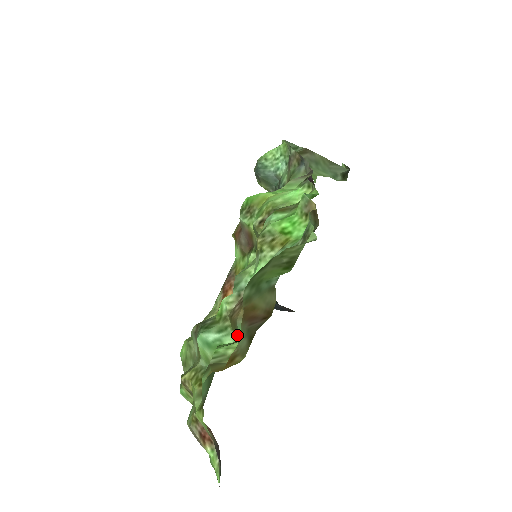
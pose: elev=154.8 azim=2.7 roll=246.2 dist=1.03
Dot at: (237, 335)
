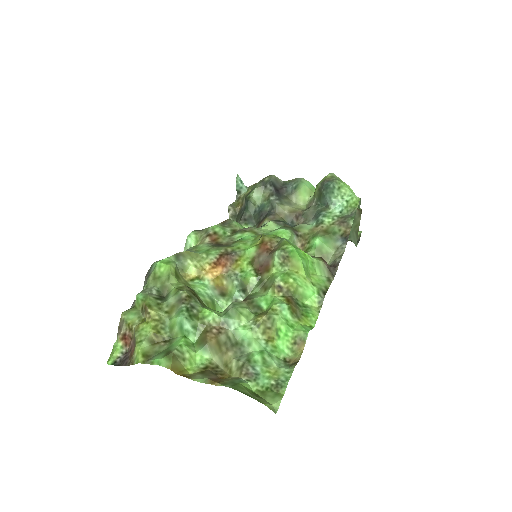
Dot at: (199, 346)
